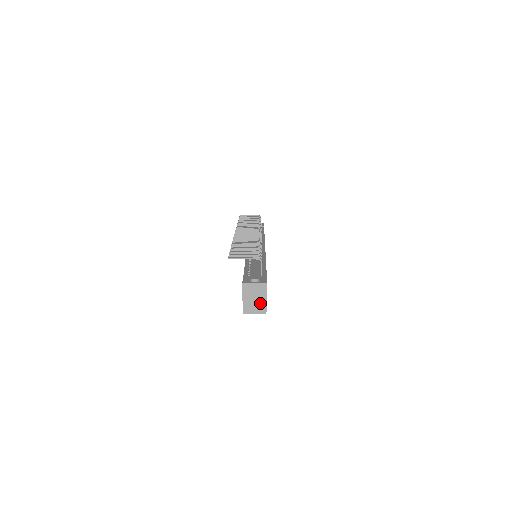
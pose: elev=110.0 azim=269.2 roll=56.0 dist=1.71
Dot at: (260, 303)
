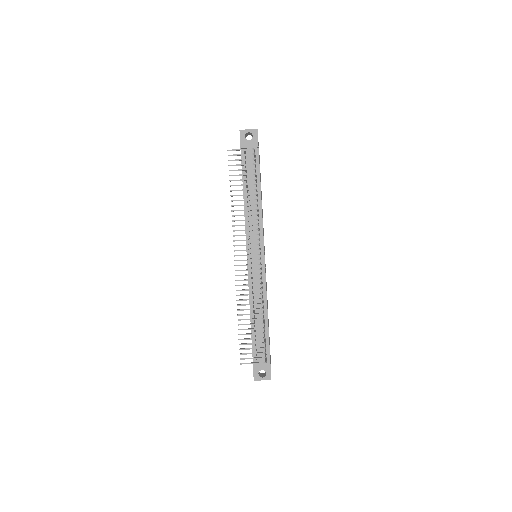
Dot at: occluded
